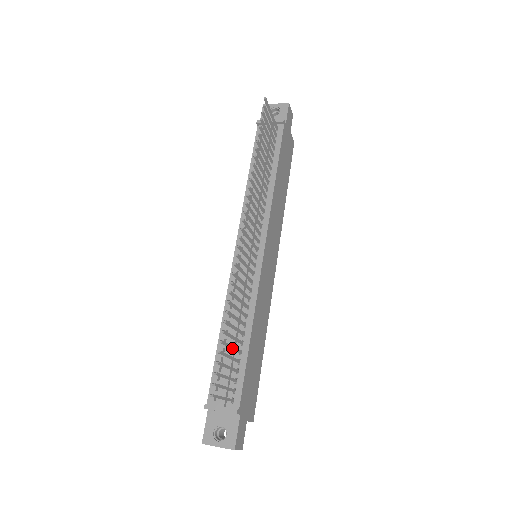
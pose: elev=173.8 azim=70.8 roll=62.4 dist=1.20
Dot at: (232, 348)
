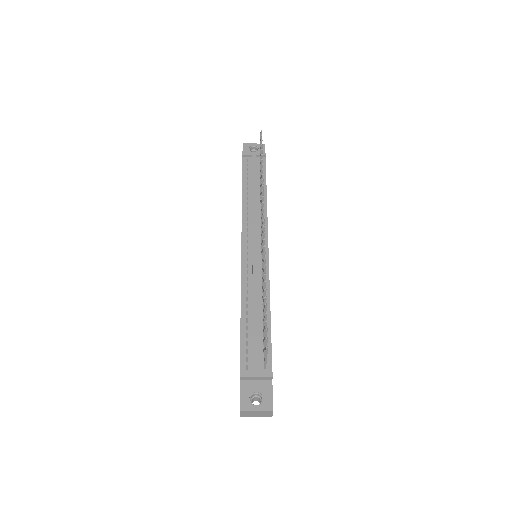
Dot at: occluded
